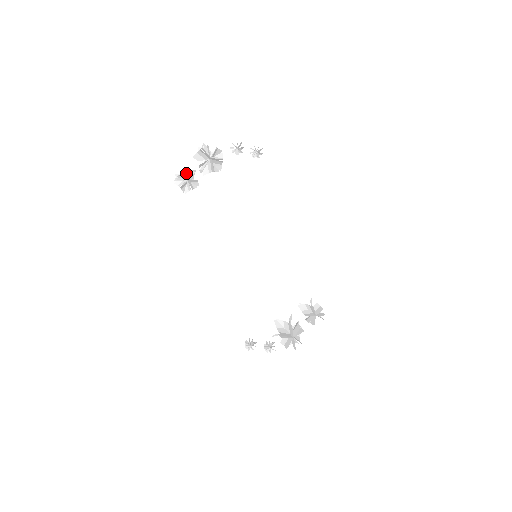
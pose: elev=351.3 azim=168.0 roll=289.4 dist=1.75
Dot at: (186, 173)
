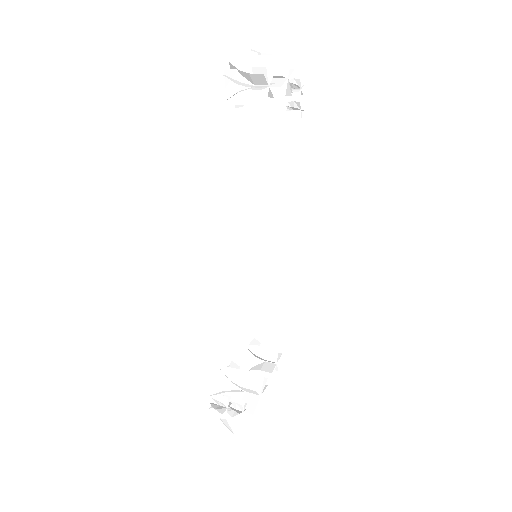
Dot at: occluded
